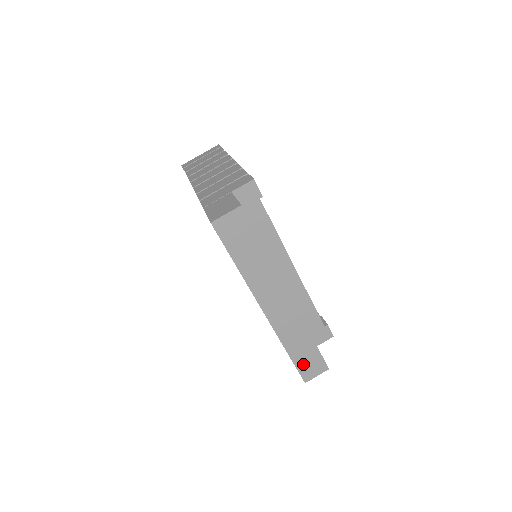
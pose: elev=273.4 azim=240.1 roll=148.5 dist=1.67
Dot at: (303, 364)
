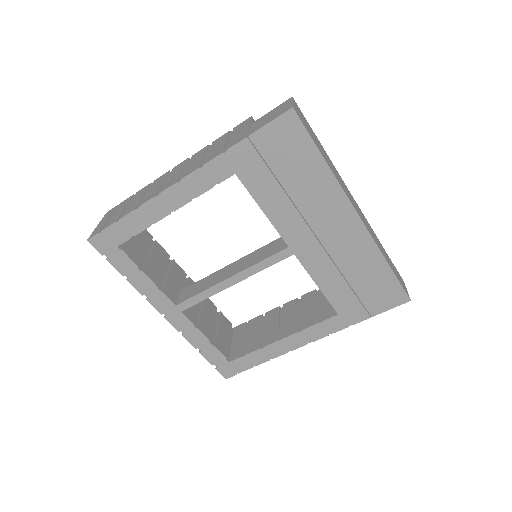
Dot at: (398, 278)
